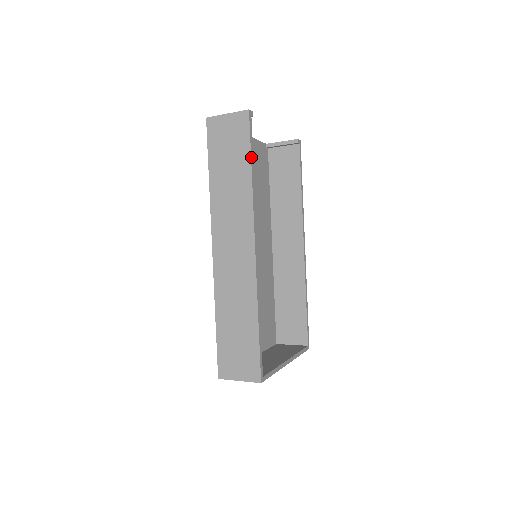
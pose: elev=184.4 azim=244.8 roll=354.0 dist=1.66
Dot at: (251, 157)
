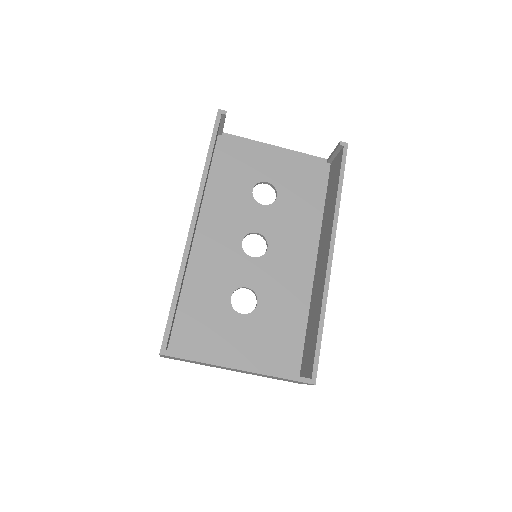
Dot at: (210, 146)
